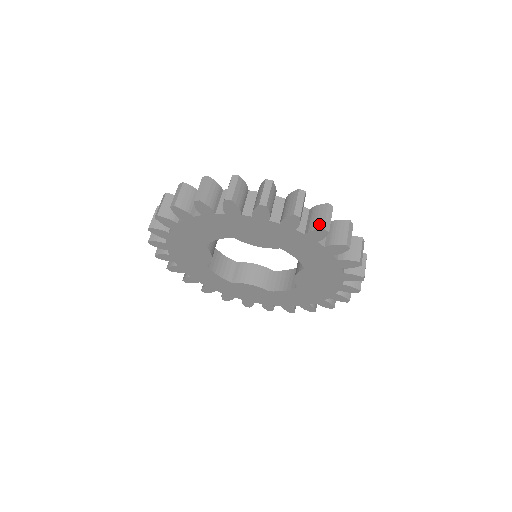
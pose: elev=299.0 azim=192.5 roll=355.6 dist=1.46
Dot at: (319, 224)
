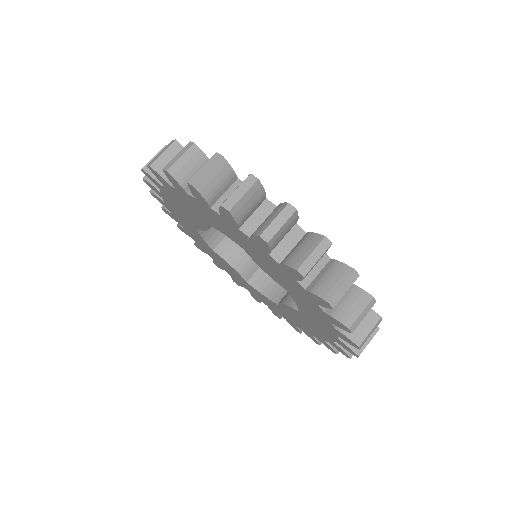
Dot at: (348, 318)
